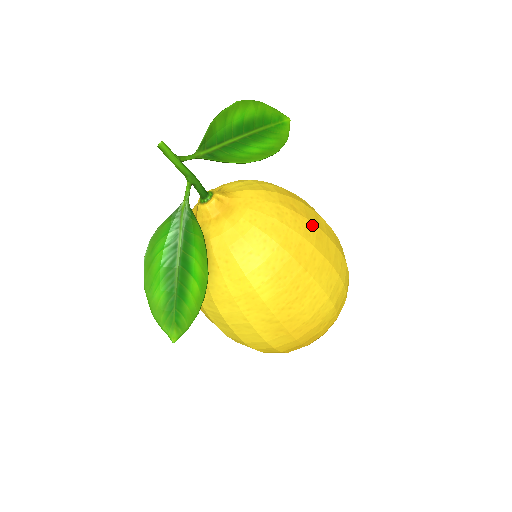
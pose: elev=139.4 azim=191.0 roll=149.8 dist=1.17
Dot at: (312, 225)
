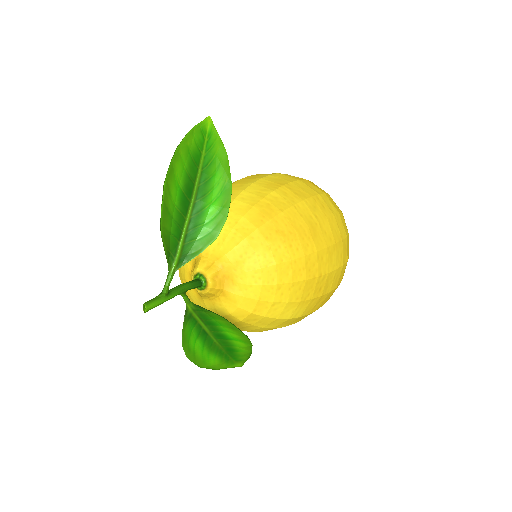
Dot at: (304, 232)
